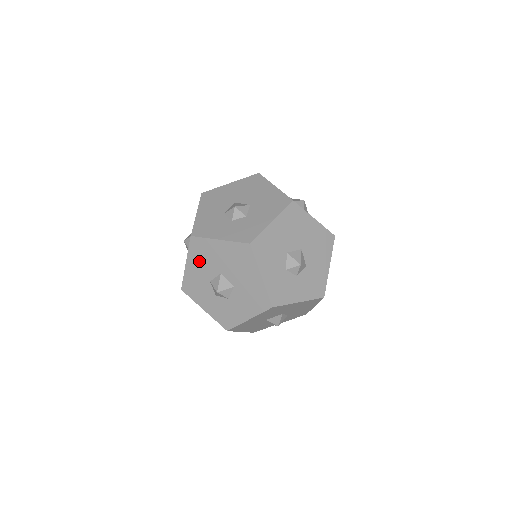
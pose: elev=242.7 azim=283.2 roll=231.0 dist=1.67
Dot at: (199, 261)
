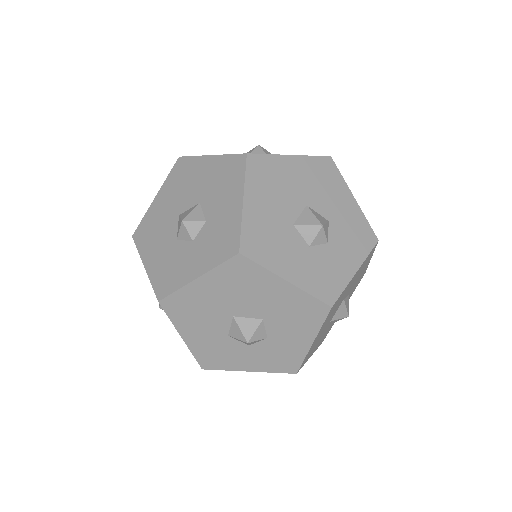
Dot at: (194, 323)
